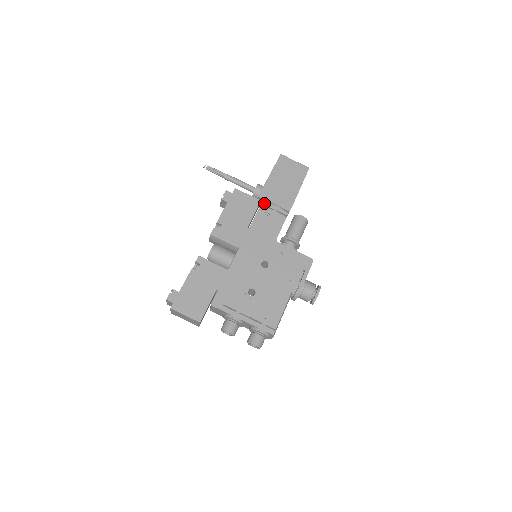
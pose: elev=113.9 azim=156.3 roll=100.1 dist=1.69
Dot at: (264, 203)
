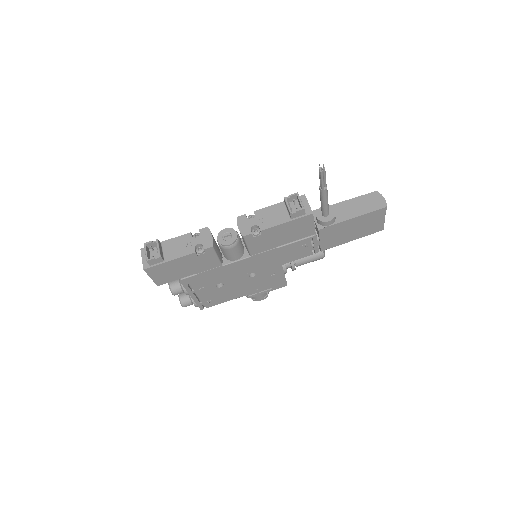
Dot at: (315, 237)
